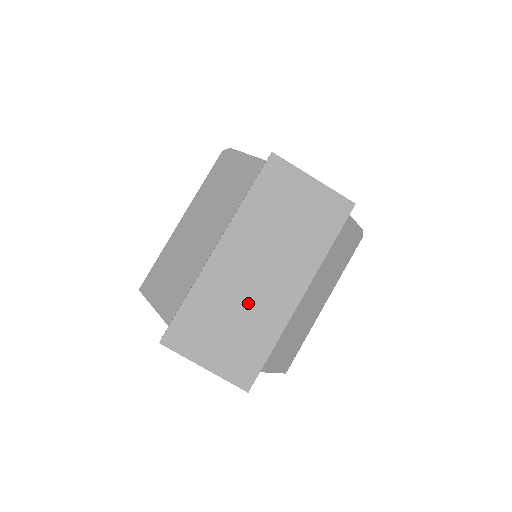
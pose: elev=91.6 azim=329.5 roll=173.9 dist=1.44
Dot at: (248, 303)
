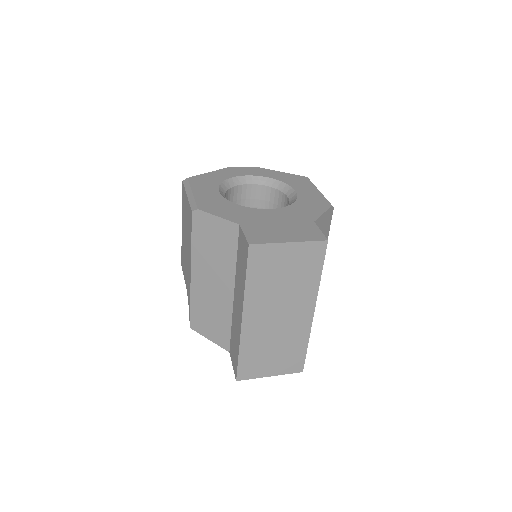
Dot at: (280, 335)
